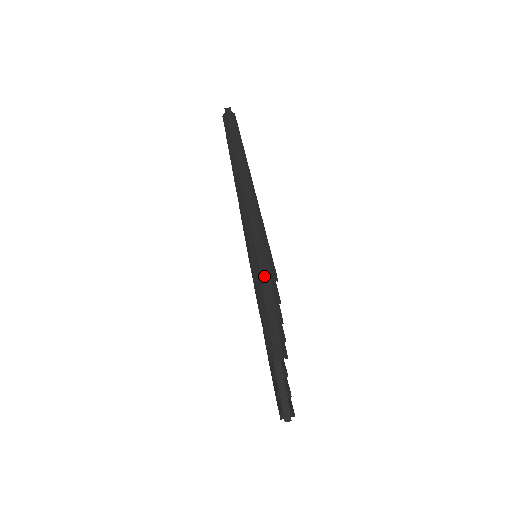
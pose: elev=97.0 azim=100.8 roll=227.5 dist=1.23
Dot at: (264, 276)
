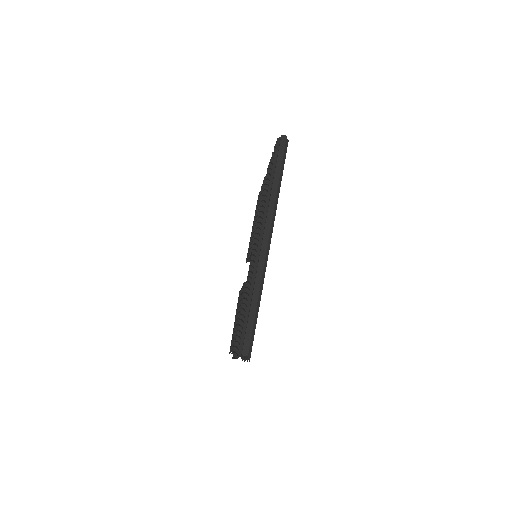
Dot at: occluded
